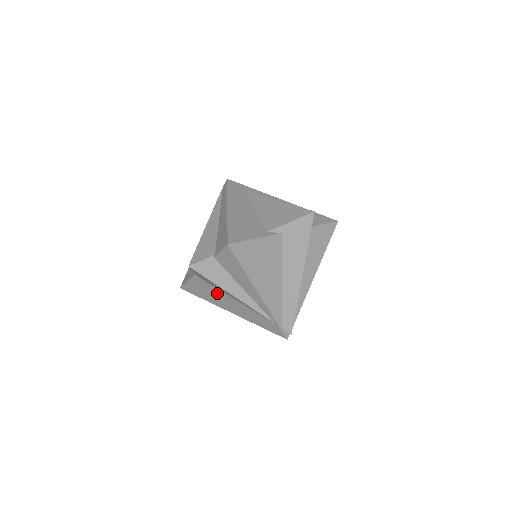
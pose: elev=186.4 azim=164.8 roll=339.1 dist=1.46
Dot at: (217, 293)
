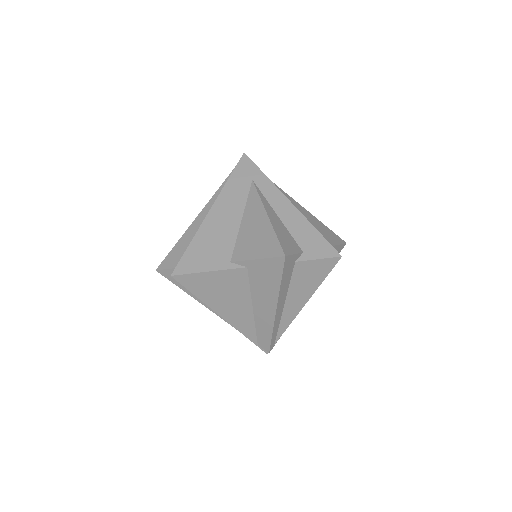
Dot at: occluded
